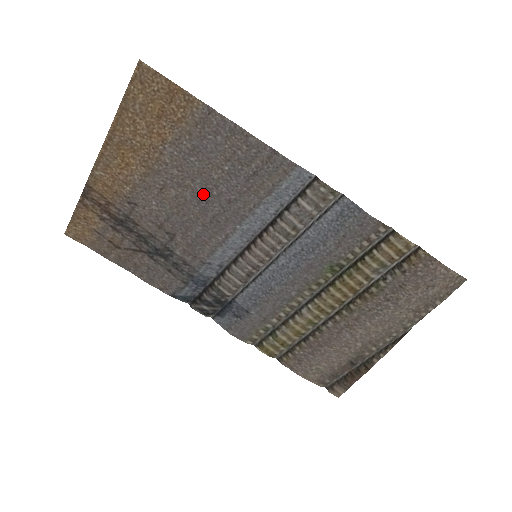
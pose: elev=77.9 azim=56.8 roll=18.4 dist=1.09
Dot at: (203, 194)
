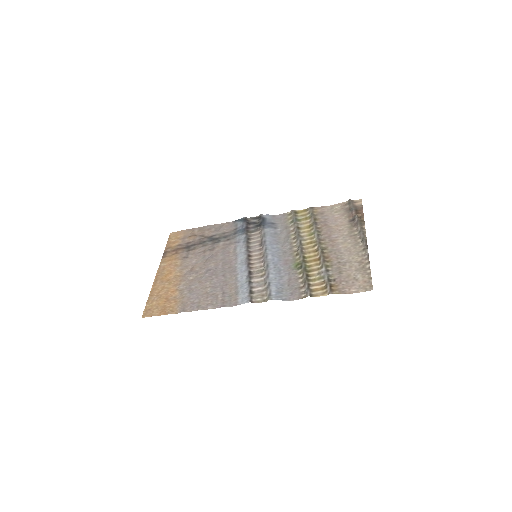
Dot at: (209, 273)
